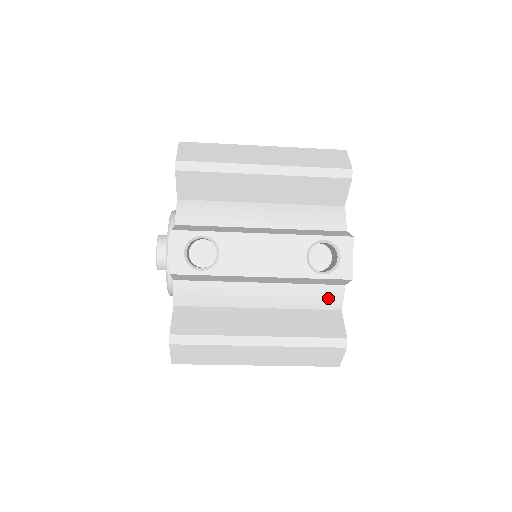
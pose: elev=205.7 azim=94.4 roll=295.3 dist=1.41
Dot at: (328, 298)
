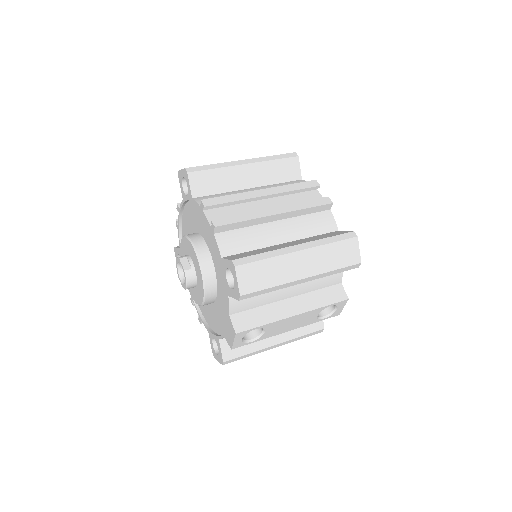
Dot at: occluded
